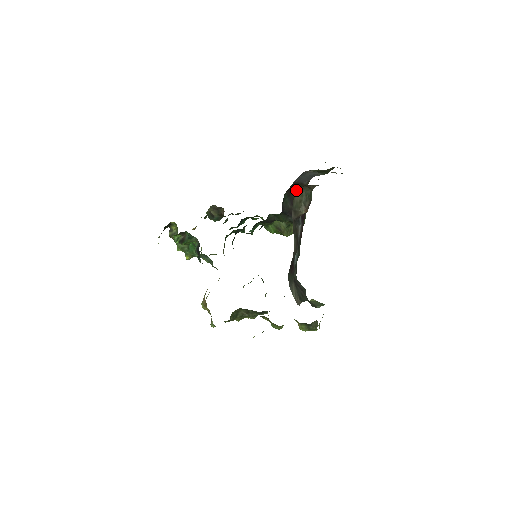
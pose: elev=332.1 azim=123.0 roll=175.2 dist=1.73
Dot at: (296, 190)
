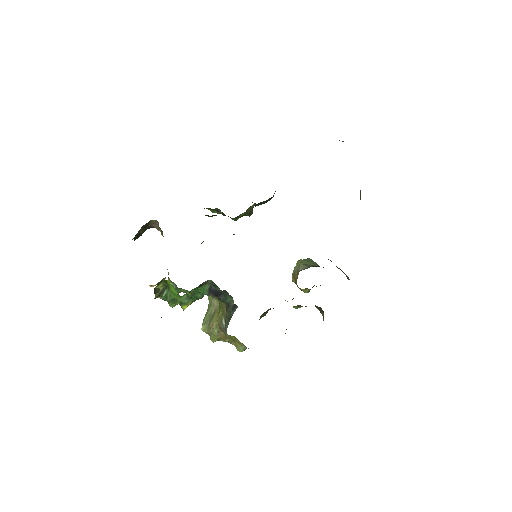
Dot at: occluded
